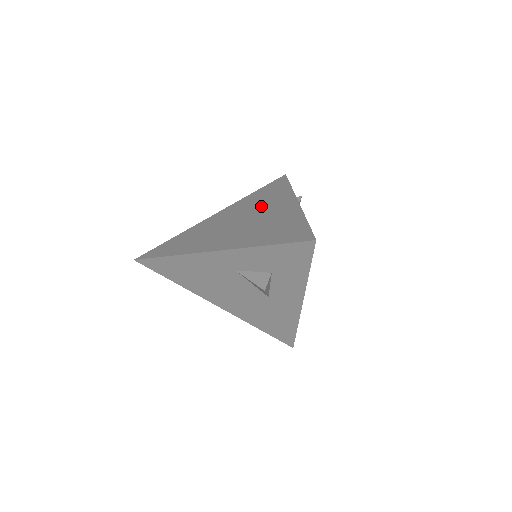
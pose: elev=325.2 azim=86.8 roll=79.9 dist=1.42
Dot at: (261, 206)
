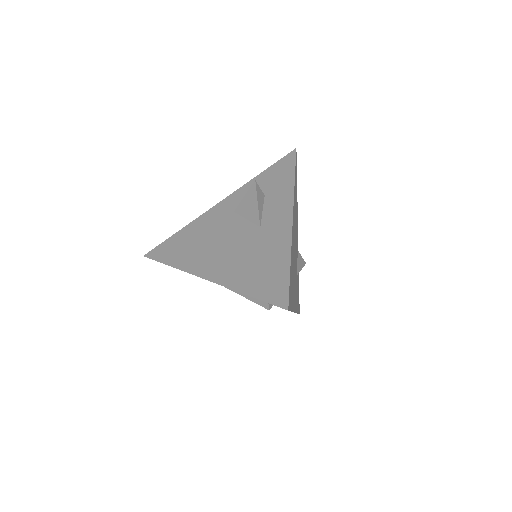
Dot at: occluded
